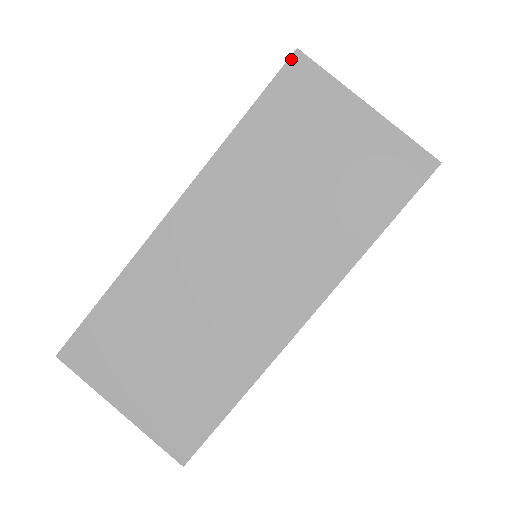
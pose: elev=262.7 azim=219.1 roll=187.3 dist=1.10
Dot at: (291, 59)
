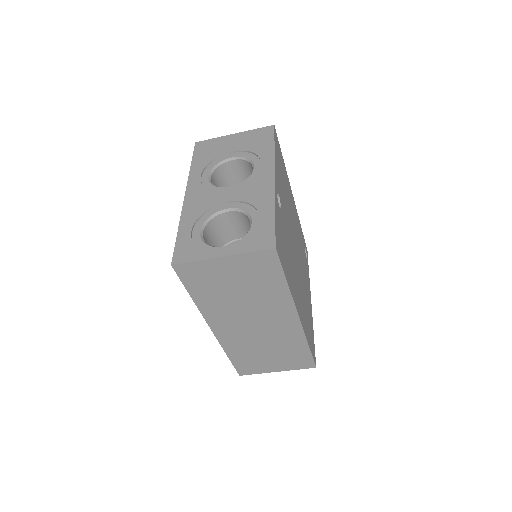
Dot at: (175, 269)
